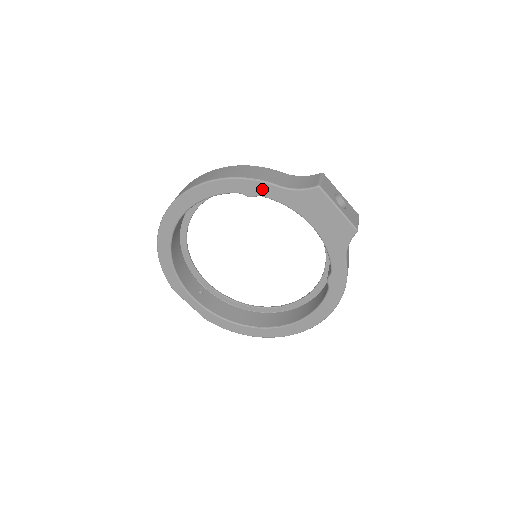
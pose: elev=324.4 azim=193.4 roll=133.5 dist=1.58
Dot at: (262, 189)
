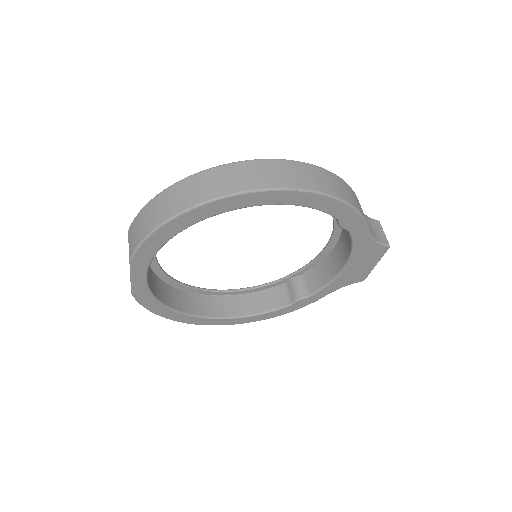
Dot at: (358, 228)
